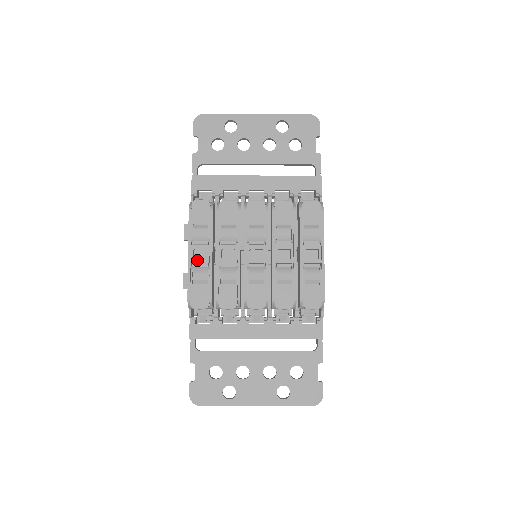
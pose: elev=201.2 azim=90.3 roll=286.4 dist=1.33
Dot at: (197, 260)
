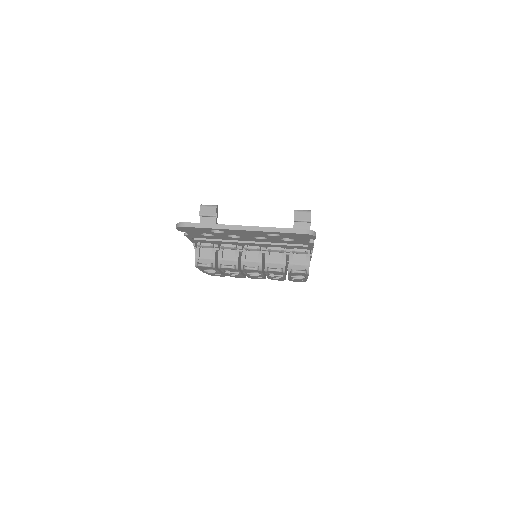
Dot at: occluded
